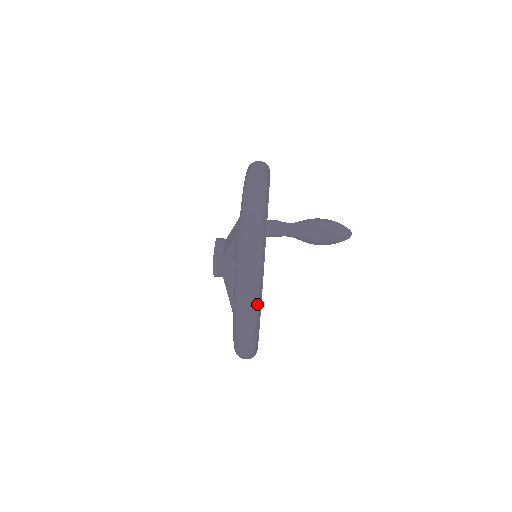
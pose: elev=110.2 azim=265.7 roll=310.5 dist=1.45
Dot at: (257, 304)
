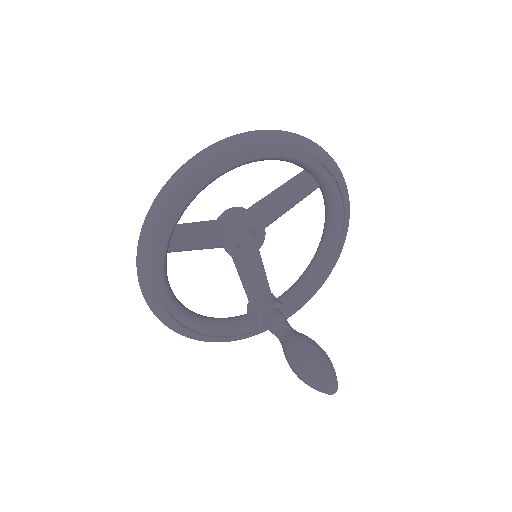
Dot at: (254, 142)
